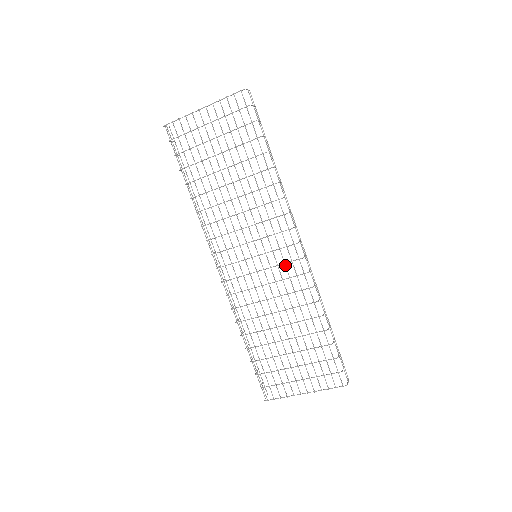
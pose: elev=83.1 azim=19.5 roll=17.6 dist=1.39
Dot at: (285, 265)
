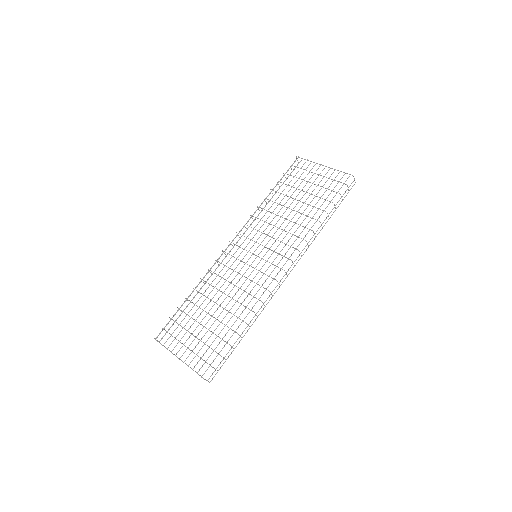
Dot at: (263, 274)
